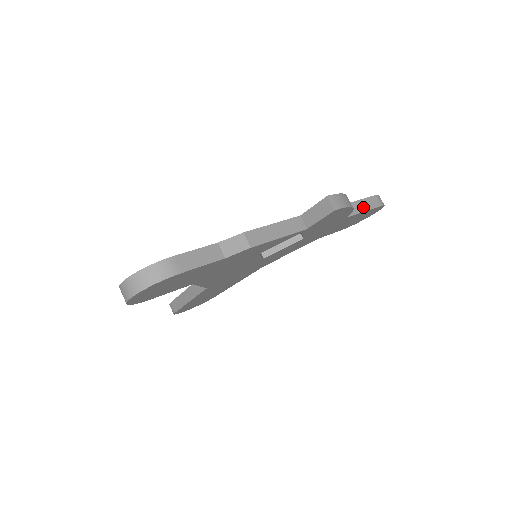
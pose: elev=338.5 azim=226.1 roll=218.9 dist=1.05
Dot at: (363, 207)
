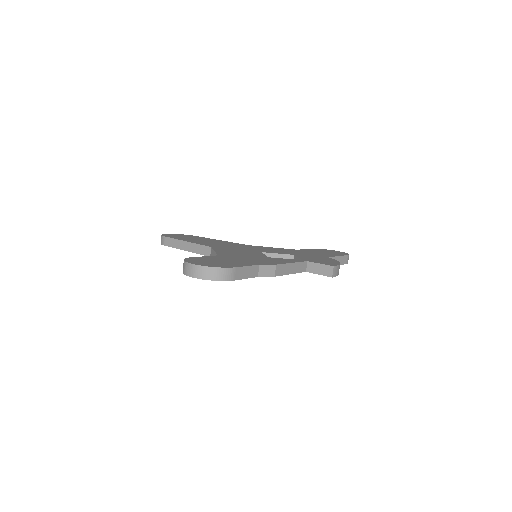
Dot at: occluded
